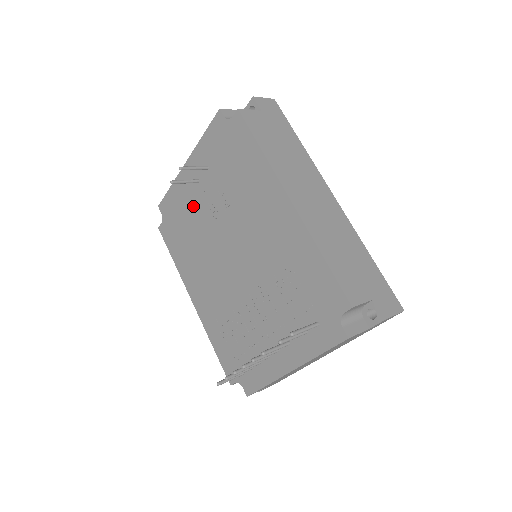
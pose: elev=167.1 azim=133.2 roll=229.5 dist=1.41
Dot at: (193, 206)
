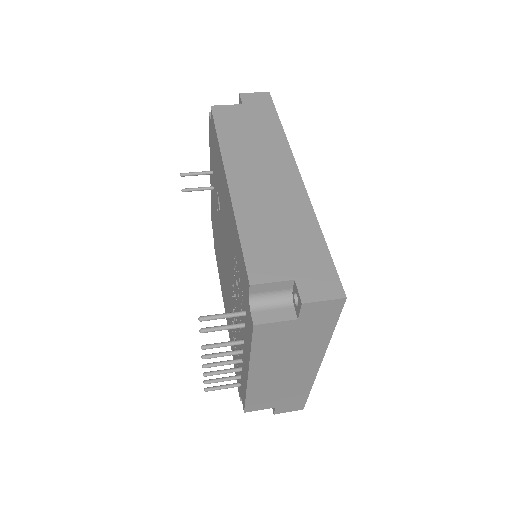
Dot at: (215, 214)
